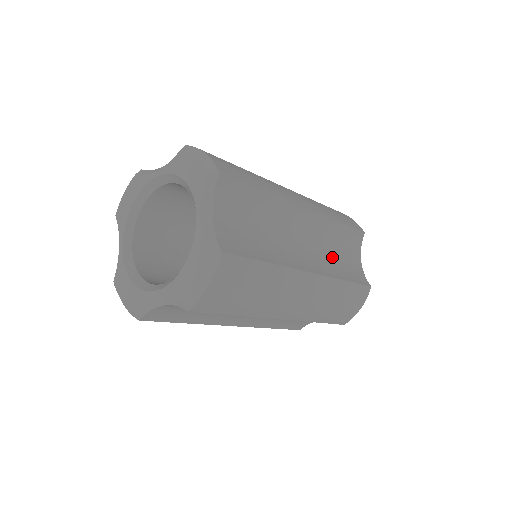
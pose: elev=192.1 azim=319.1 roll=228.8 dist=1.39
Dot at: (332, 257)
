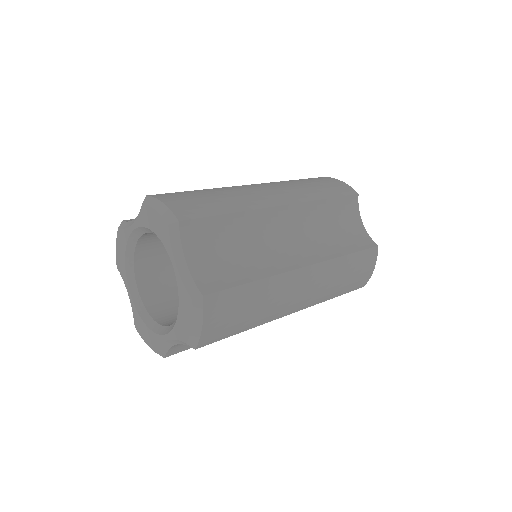
Dot at: (327, 236)
